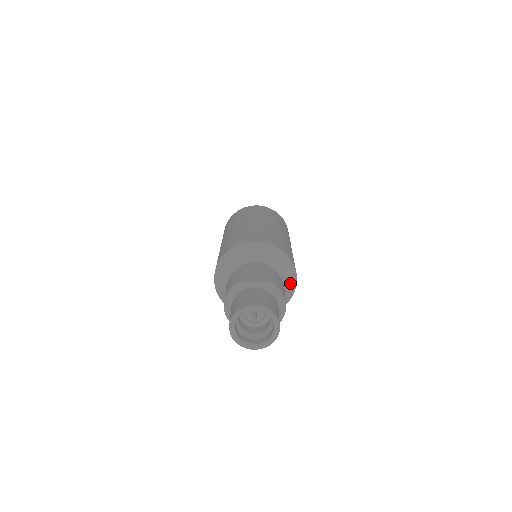
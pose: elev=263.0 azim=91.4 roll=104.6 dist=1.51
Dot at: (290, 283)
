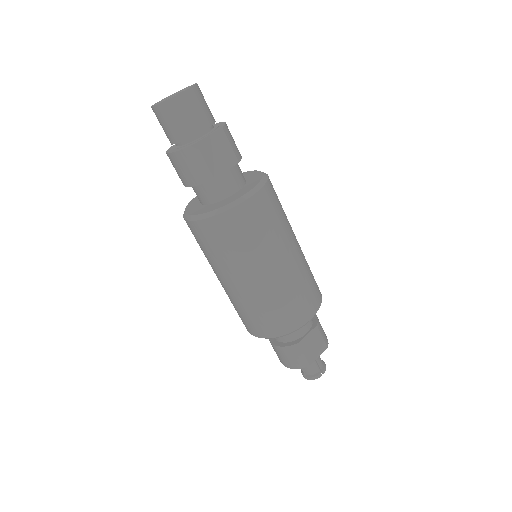
Dot at: (252, 173)
